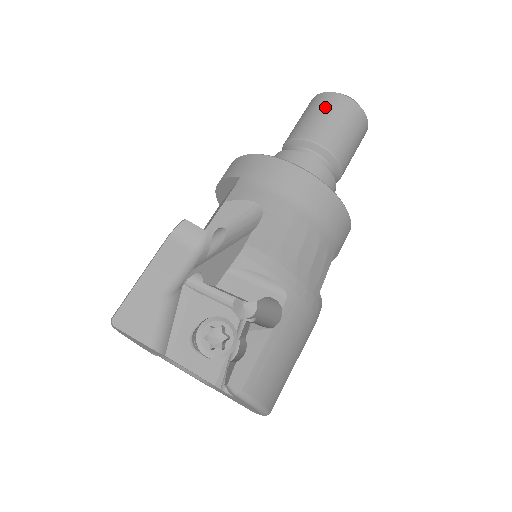
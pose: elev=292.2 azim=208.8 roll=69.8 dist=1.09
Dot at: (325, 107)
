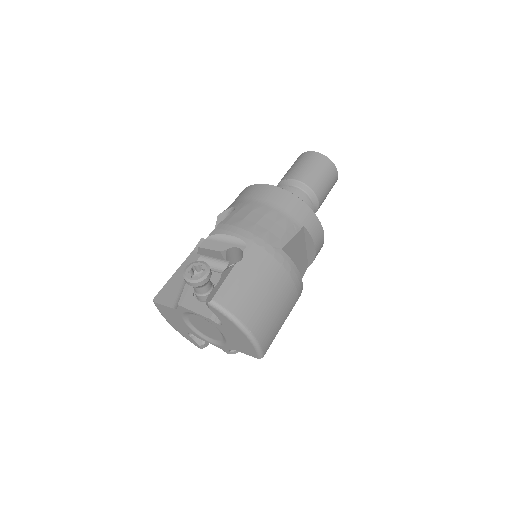
Dot at: (296, 162)
